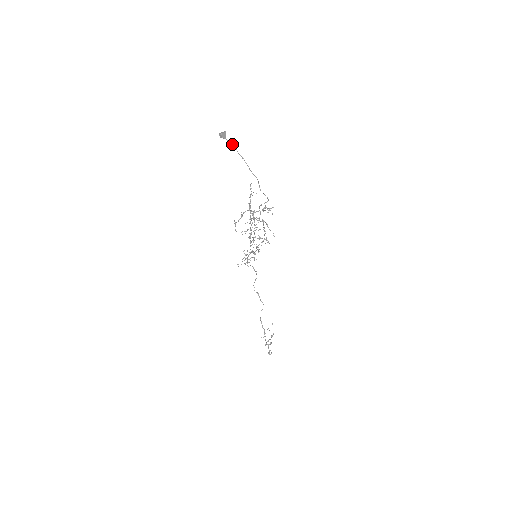
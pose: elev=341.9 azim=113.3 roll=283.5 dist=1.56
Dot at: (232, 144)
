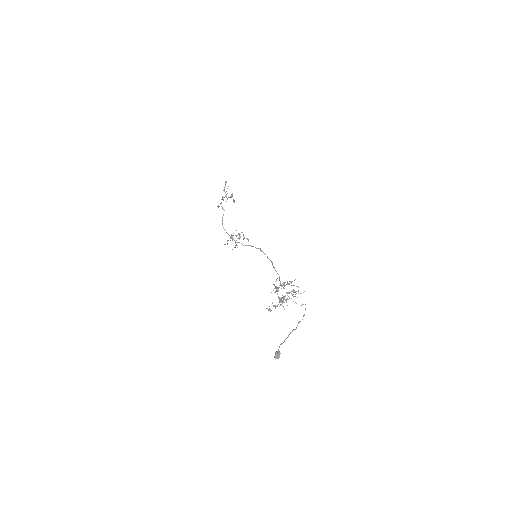
Dot at: occluded
